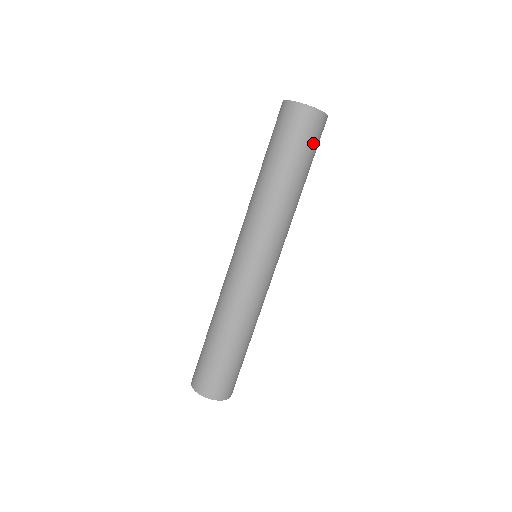
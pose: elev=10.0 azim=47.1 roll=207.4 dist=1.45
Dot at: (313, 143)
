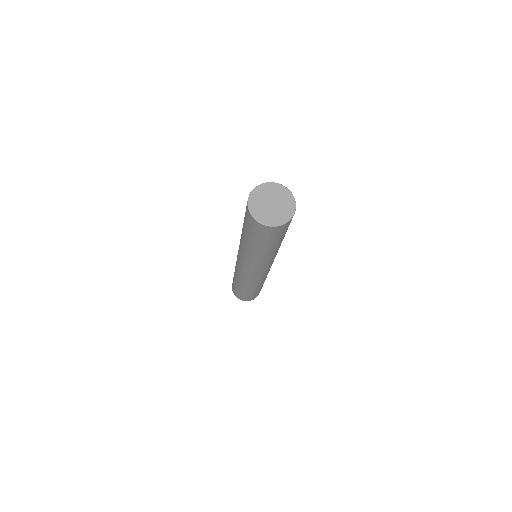
Dot at: (273, 237)
